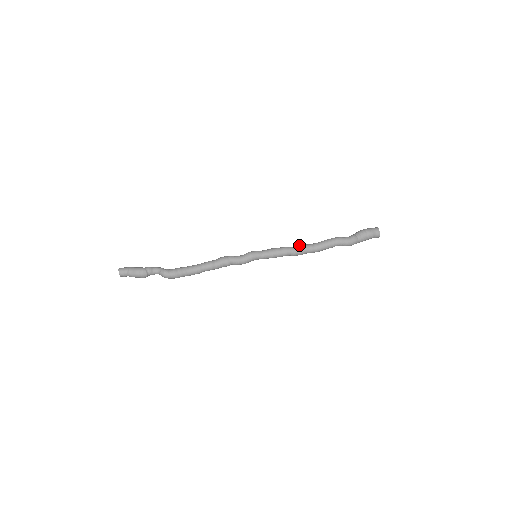
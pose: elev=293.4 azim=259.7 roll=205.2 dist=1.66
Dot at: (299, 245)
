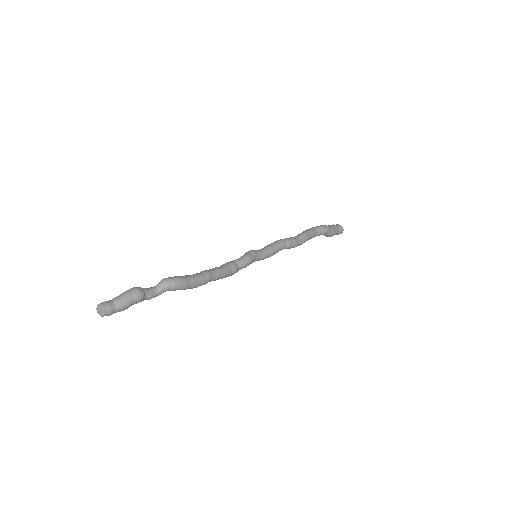
Dot at: occluded
